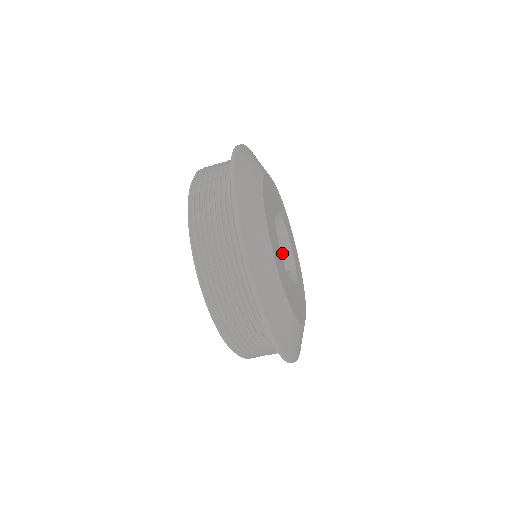
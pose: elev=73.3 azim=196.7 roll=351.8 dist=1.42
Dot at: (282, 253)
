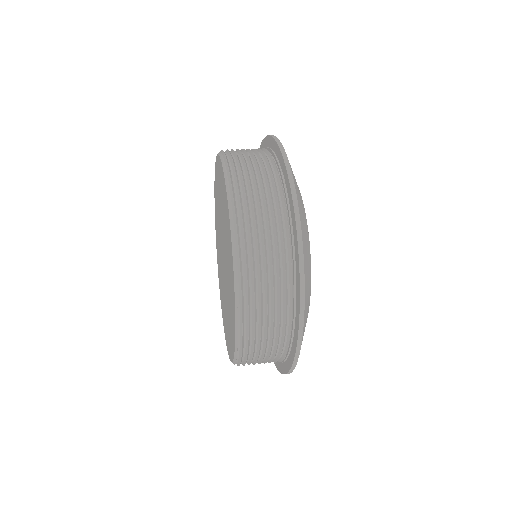
Dot at: occluded
